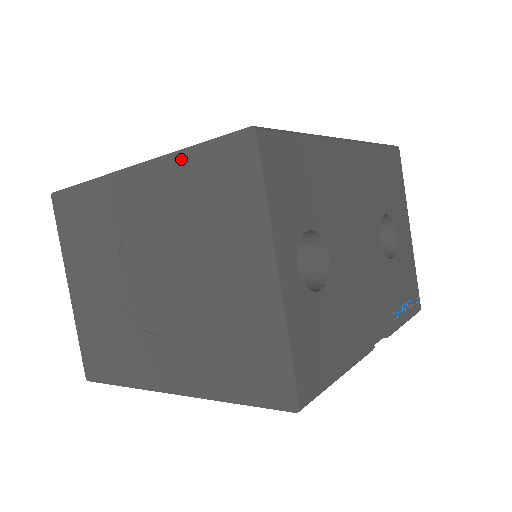
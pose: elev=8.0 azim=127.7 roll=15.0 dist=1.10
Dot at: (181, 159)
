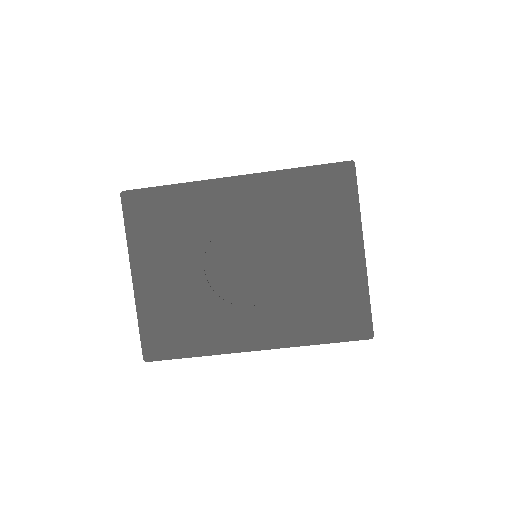
Dot at: (289, 175)
